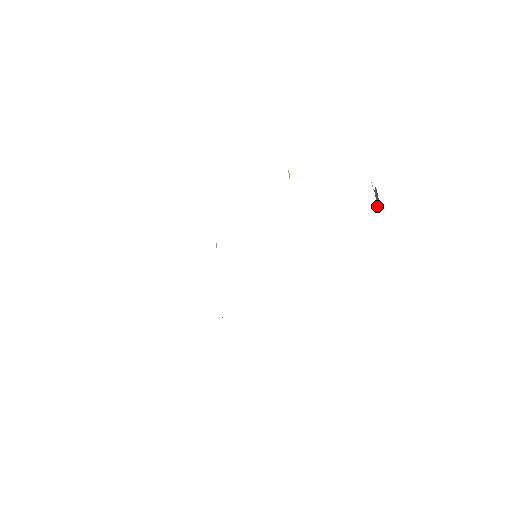
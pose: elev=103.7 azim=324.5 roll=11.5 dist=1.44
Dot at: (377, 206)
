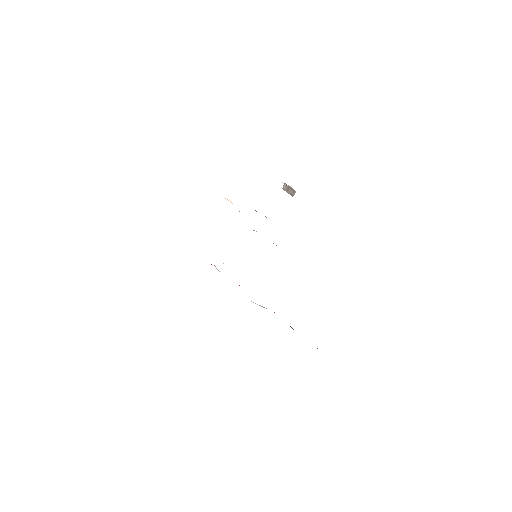
Dot at: (292, 195)
